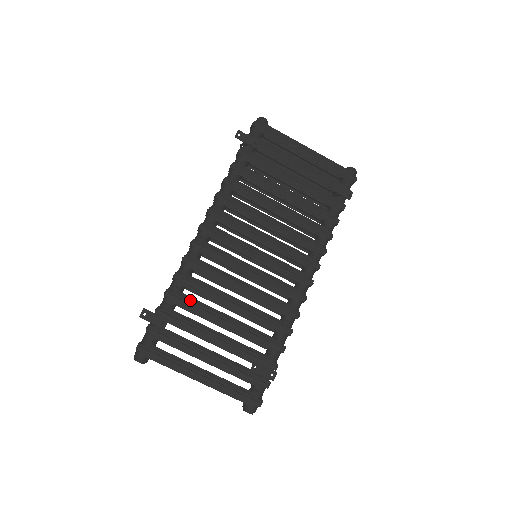
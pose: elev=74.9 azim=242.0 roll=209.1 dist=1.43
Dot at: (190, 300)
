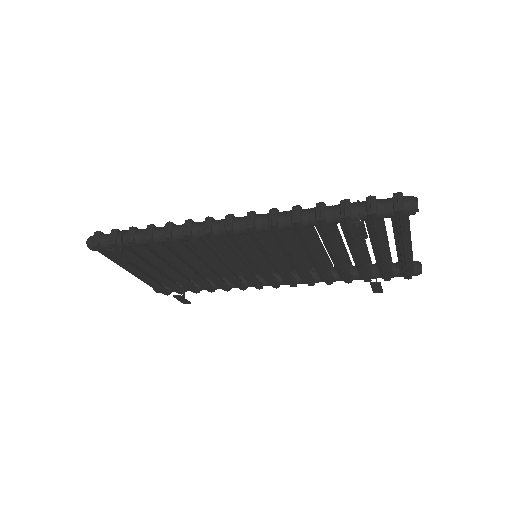
Dot at: (165, 251)
